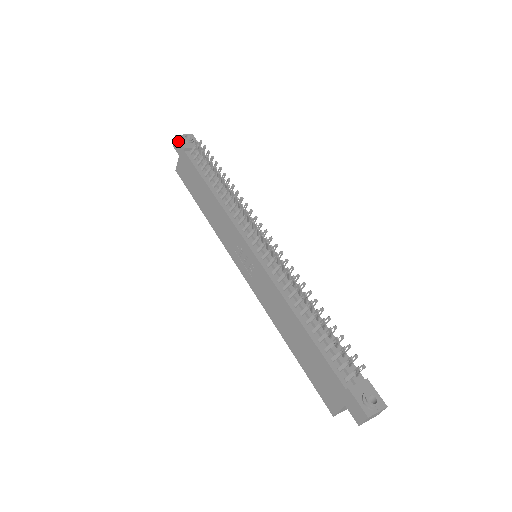
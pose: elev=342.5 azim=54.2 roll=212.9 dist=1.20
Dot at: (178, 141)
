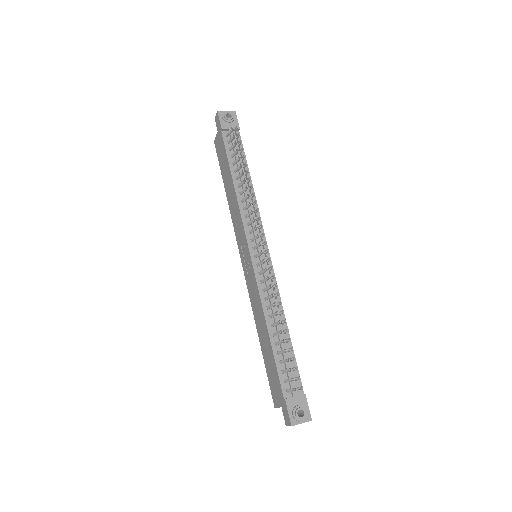
Dot at: (218, 118)
